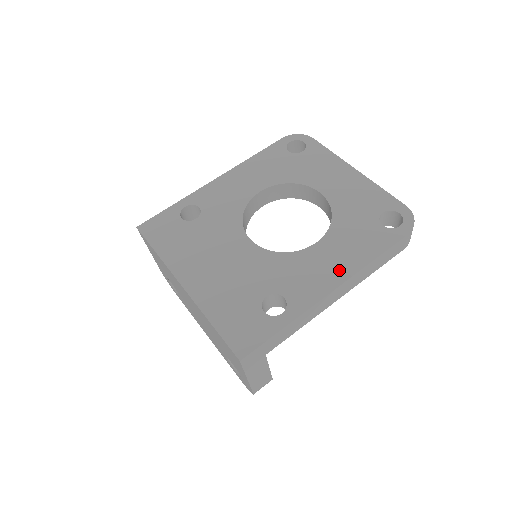
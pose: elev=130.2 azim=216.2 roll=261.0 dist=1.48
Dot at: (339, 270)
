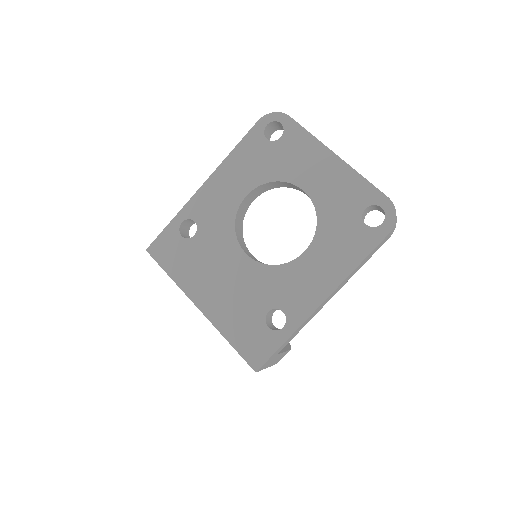
Dot at: (328, 280)
